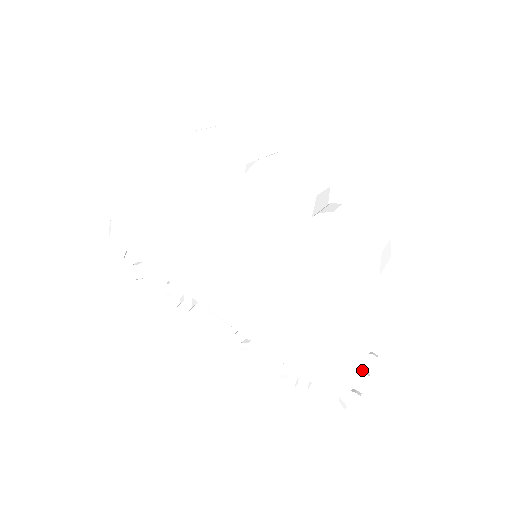
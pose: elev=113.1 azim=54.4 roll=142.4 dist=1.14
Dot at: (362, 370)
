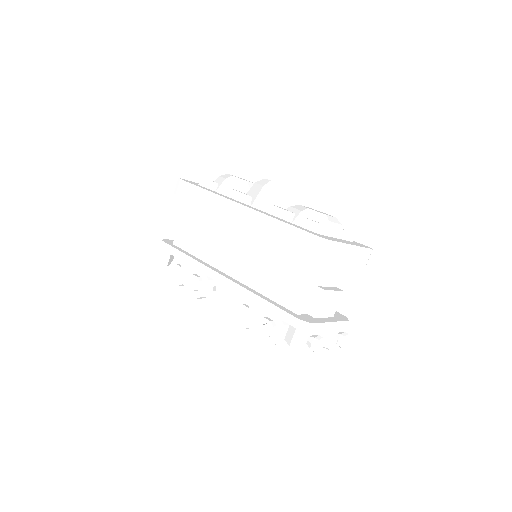
Dot at: (330, 332)
